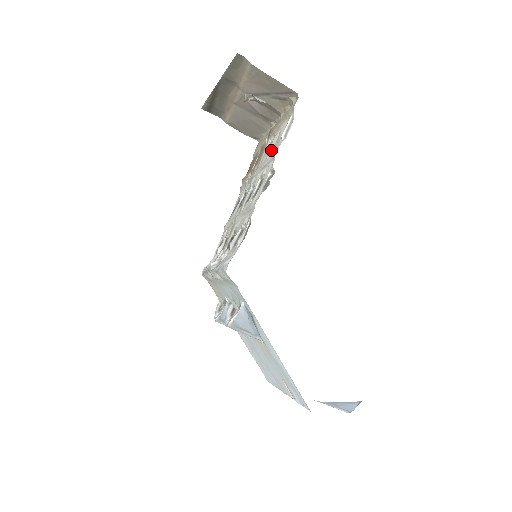
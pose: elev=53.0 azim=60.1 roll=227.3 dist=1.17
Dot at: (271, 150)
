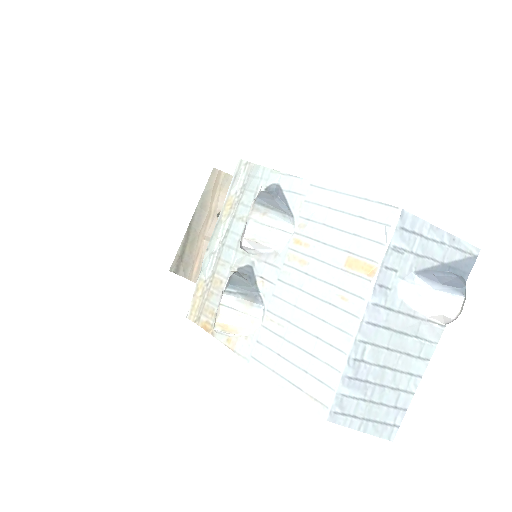
Dot at: occluded
